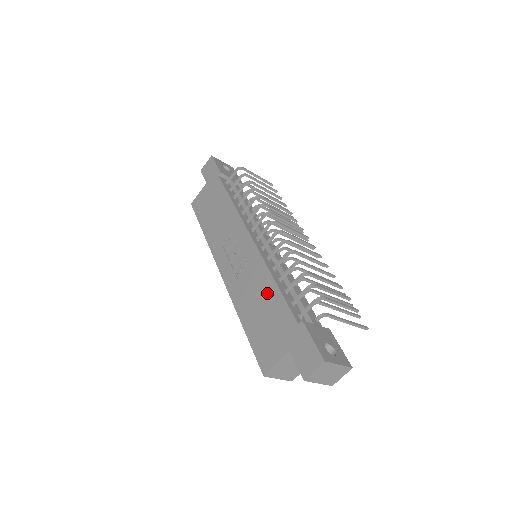
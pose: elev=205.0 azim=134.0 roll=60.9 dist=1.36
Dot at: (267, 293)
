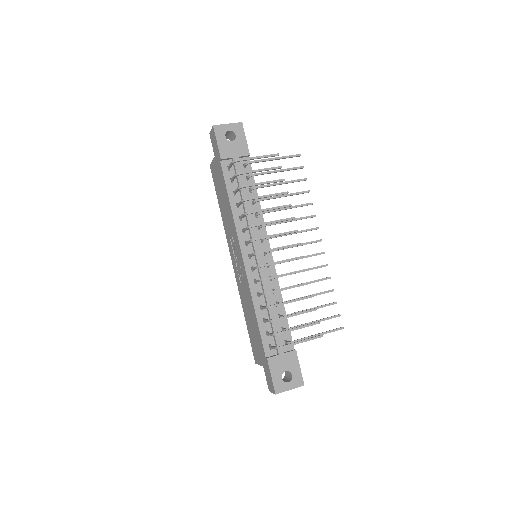
Dot at: (252, 316)
